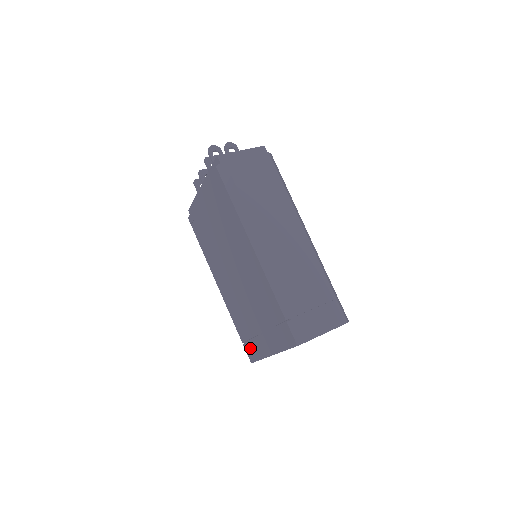
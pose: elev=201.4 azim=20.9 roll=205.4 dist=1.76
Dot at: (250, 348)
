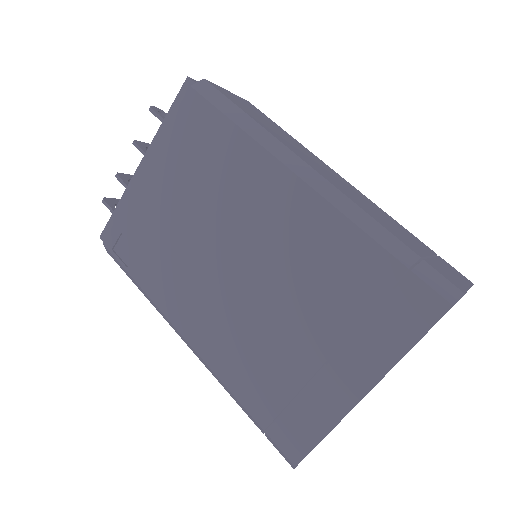
Dot at: (291, 426)
